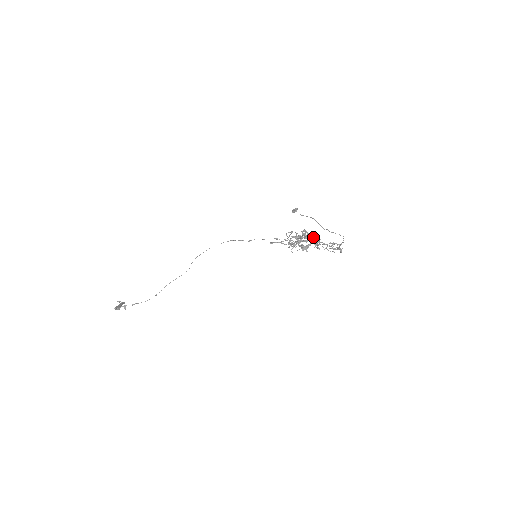
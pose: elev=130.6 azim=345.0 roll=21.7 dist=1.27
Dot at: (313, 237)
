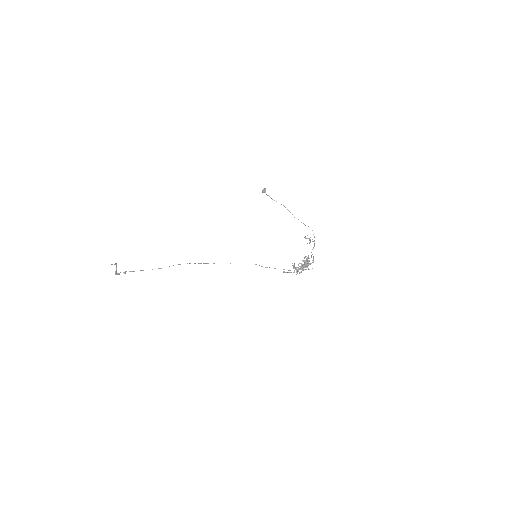
Dot at: (309, 261)
